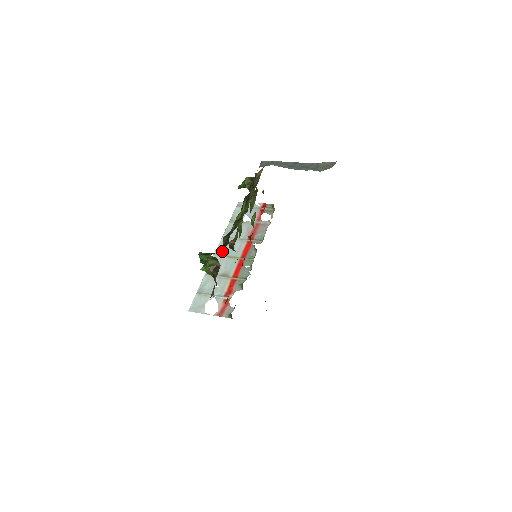
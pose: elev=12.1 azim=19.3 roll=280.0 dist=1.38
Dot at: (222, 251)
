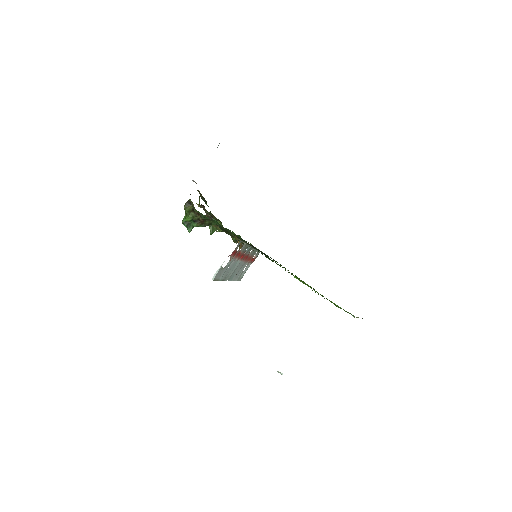
Dot at: (231, 274)
